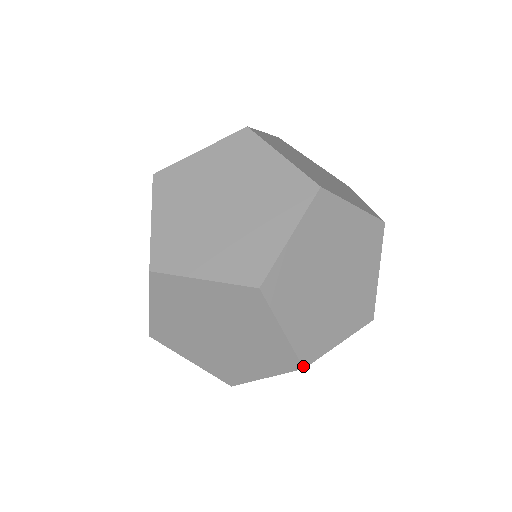
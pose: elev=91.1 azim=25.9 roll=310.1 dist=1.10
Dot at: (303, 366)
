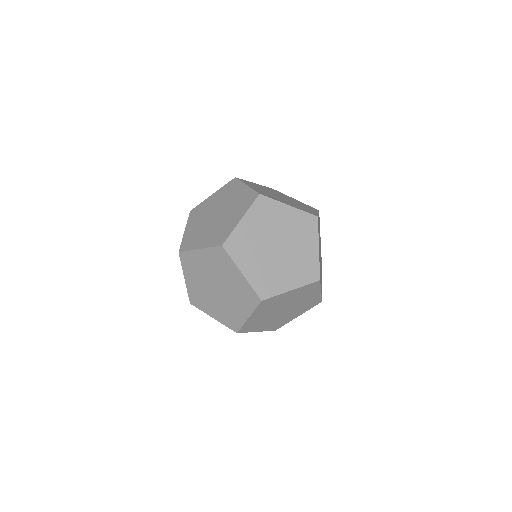
Dot at: (238, 332)
